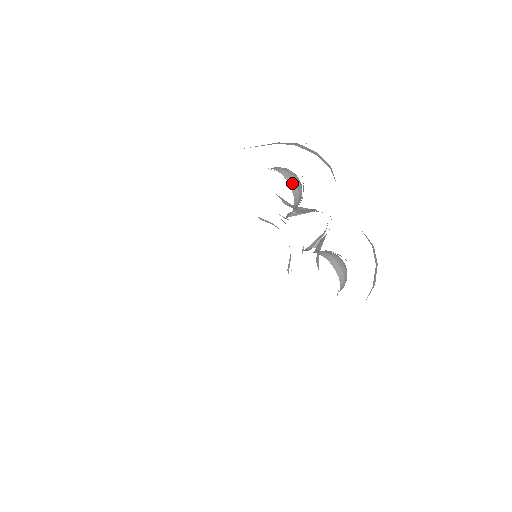
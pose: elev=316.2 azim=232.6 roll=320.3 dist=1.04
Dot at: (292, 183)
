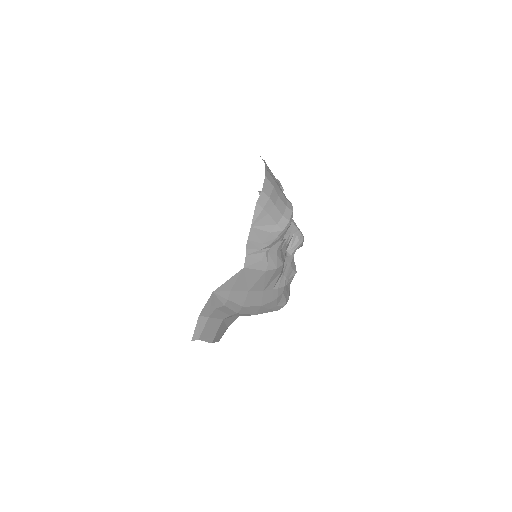
Dot at: occluded
